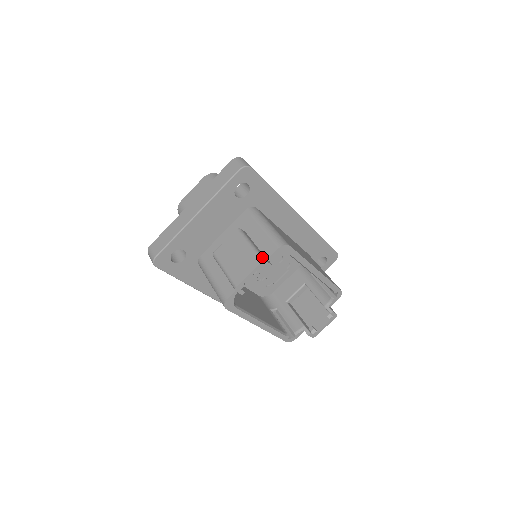
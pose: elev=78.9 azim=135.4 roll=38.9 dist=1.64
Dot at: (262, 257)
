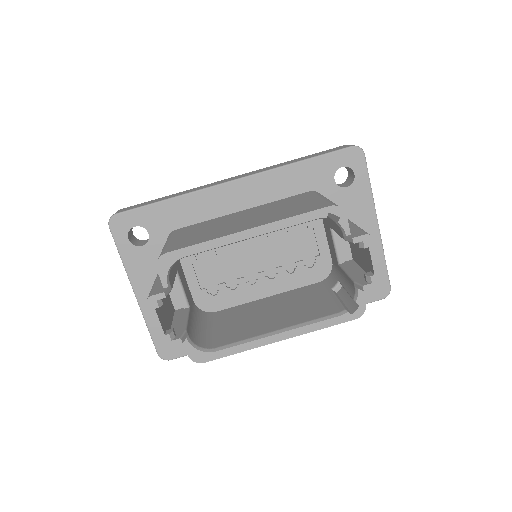
Dot at: (149, 295)
